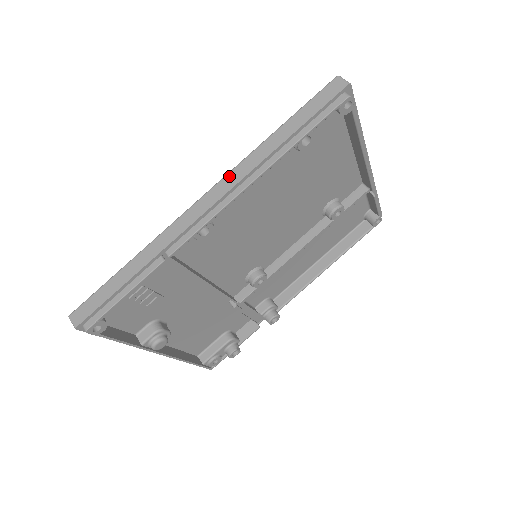
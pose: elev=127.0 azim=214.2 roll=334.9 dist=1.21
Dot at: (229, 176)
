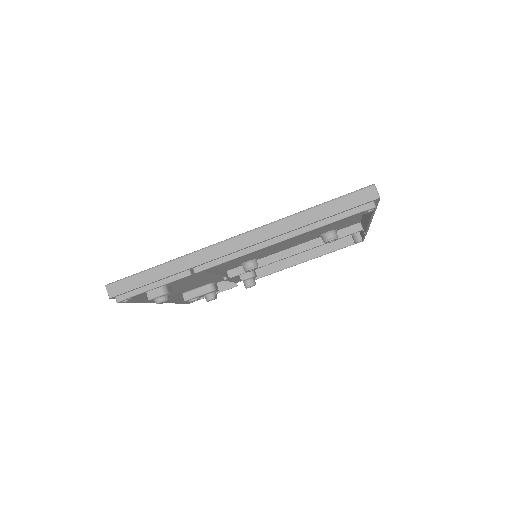
Dot at: (261, 230)
